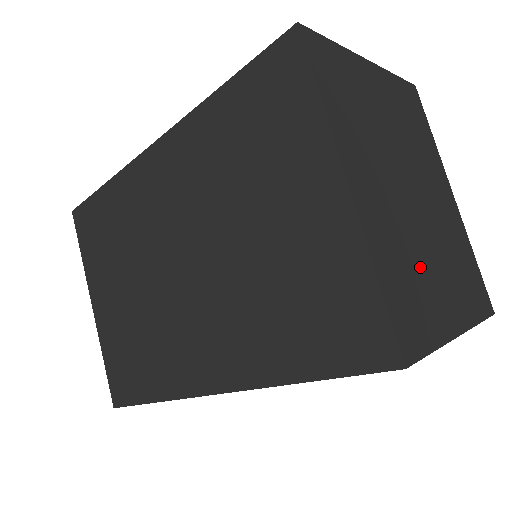
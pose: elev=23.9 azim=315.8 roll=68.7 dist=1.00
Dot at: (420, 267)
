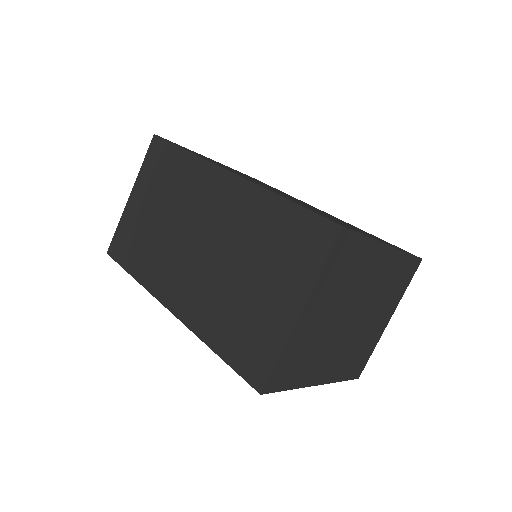
Dot at: (362, 339)
